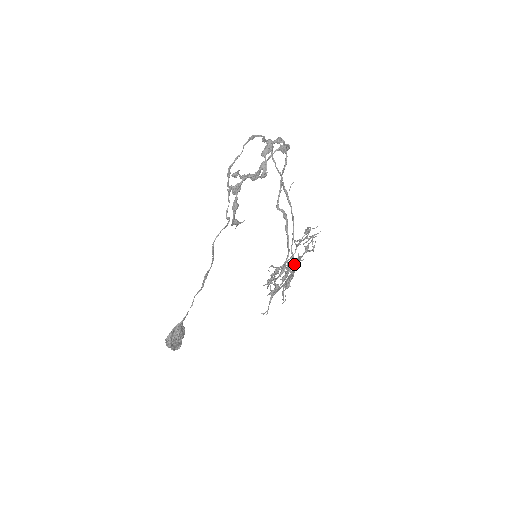
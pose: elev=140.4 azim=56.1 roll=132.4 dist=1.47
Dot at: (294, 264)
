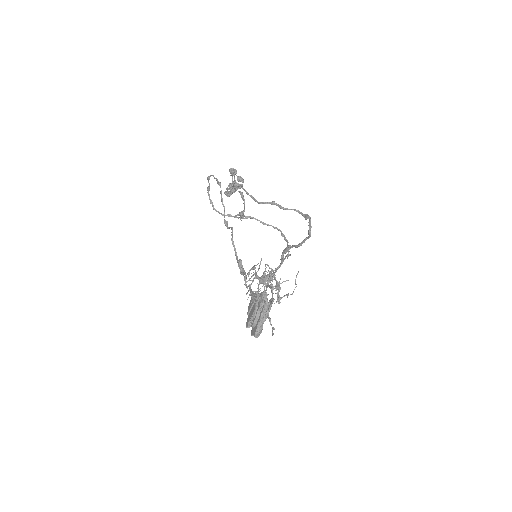
Dot at: (278, 266)
